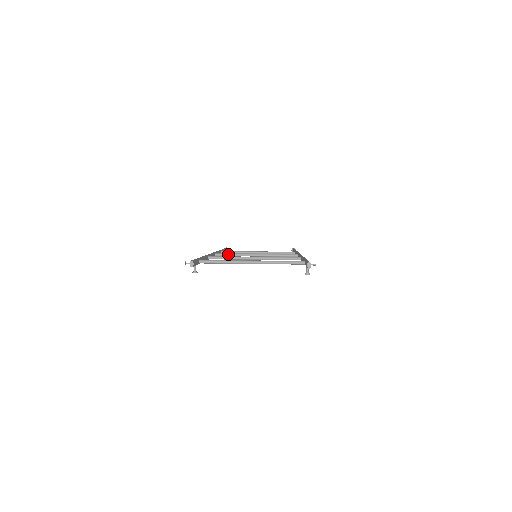
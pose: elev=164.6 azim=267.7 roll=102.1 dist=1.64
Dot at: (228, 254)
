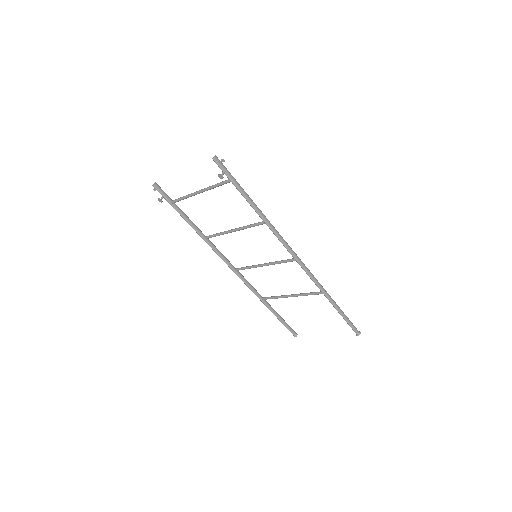
Dot at: (243, 267)
